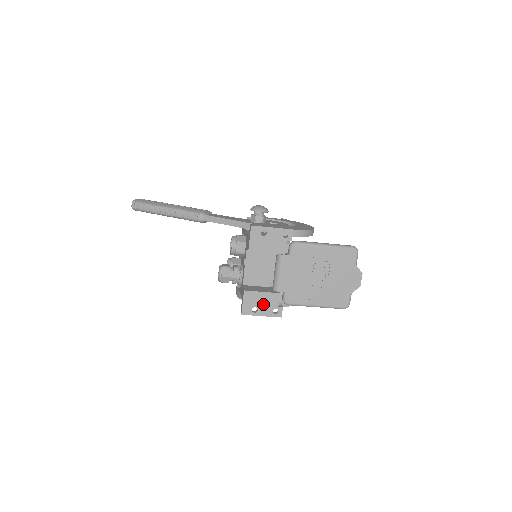
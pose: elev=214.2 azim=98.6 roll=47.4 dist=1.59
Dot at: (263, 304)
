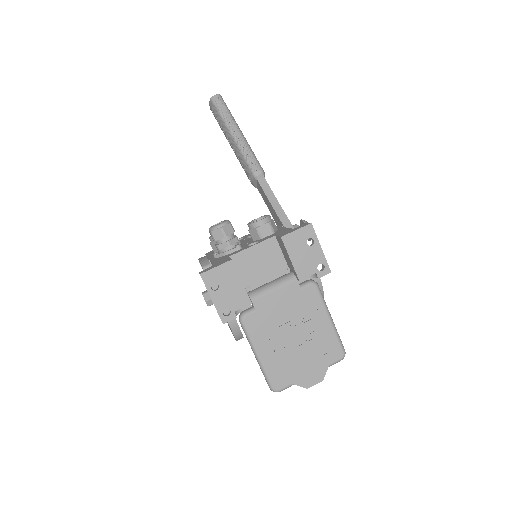
Dot at: (228, 292)
